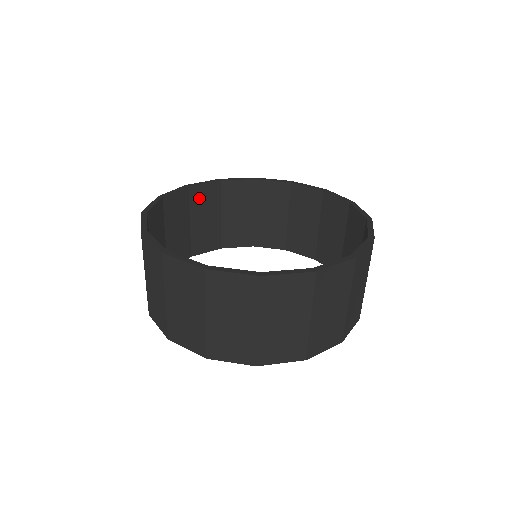
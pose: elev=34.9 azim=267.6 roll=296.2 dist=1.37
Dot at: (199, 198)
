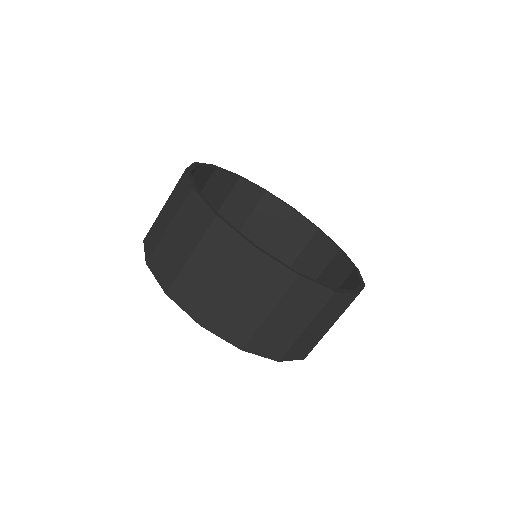
Dot at: (196, 178)
